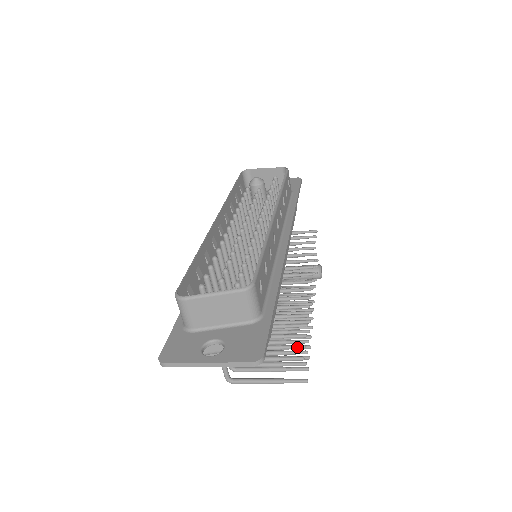
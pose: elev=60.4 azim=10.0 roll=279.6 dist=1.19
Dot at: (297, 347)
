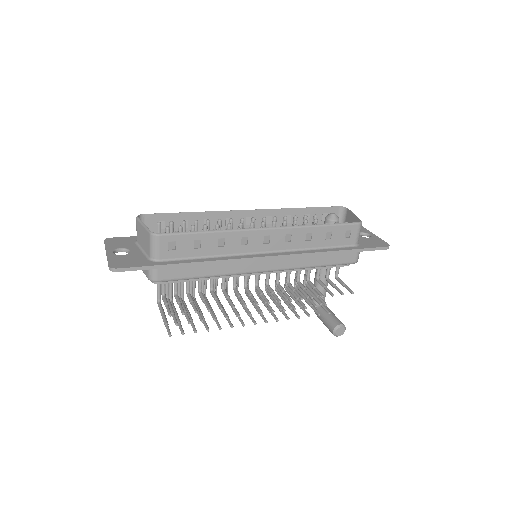
Dot at: (181, 310)
